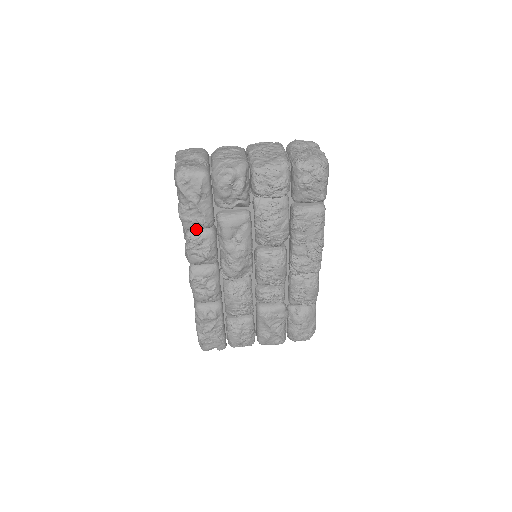
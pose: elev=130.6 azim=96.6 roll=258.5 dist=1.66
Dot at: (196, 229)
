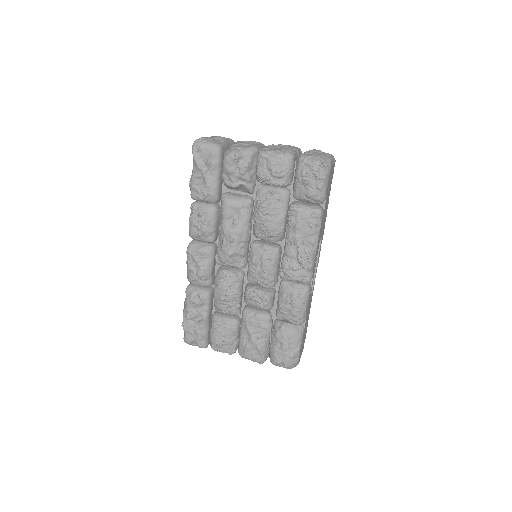
Dot at: (202, 202)
